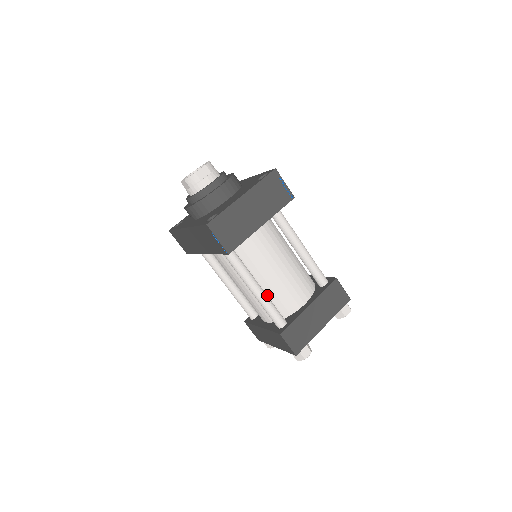
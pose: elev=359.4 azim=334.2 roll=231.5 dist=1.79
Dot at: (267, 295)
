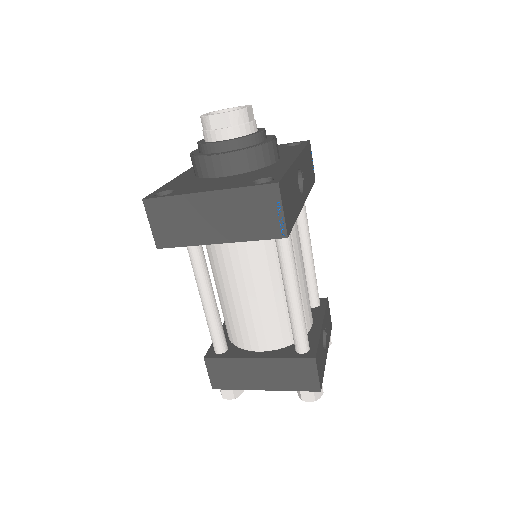
Dot at: (225, 309)
